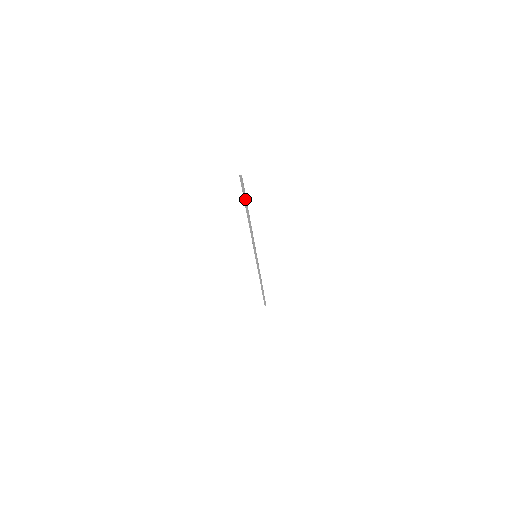
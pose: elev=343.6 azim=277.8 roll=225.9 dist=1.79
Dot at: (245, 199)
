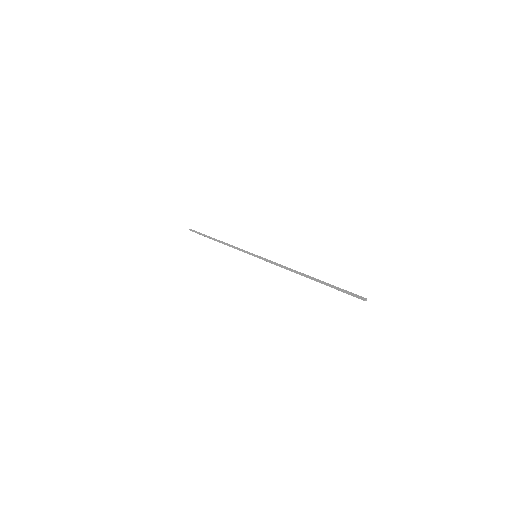
Dot at: (334, 288)
